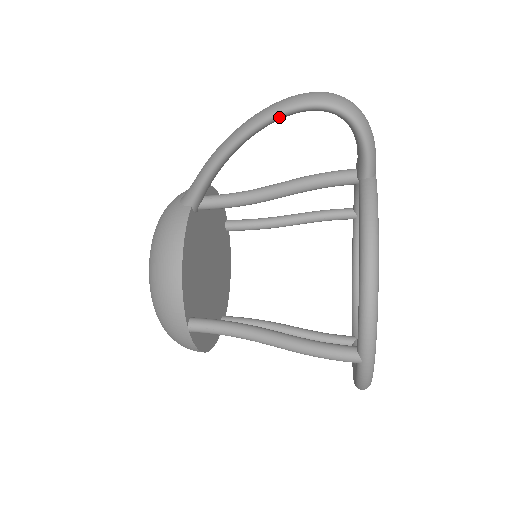
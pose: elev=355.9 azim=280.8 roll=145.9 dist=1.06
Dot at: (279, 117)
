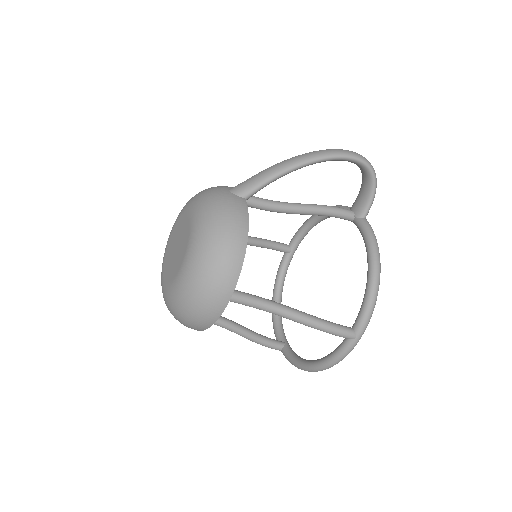
Dot at: (339, 159)
